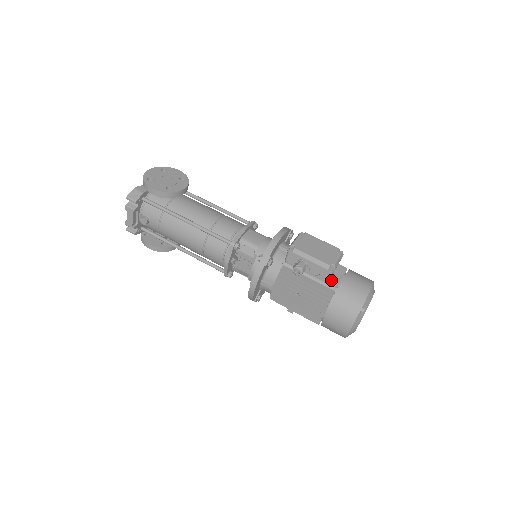
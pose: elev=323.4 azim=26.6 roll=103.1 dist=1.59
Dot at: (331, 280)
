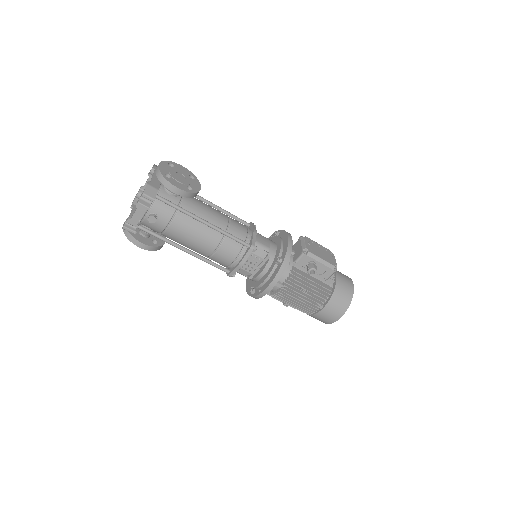
Dot at: (330, 278)
